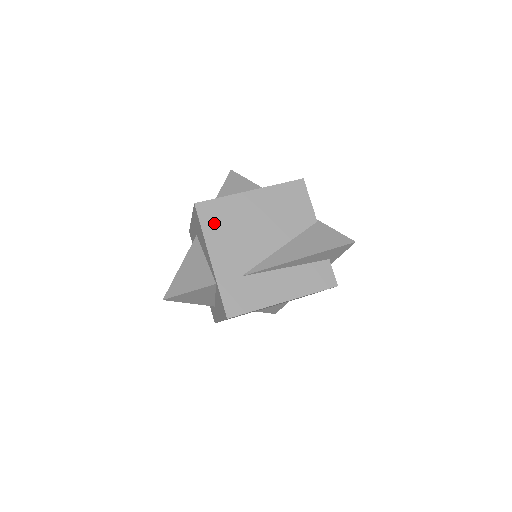
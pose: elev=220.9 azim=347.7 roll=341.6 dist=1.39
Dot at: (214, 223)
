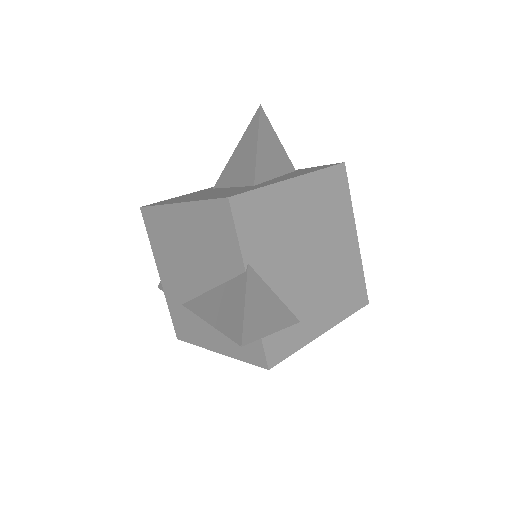
Dot at: (156, 236)
